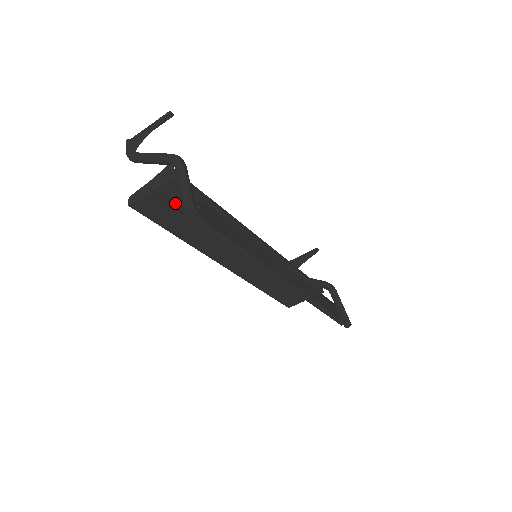
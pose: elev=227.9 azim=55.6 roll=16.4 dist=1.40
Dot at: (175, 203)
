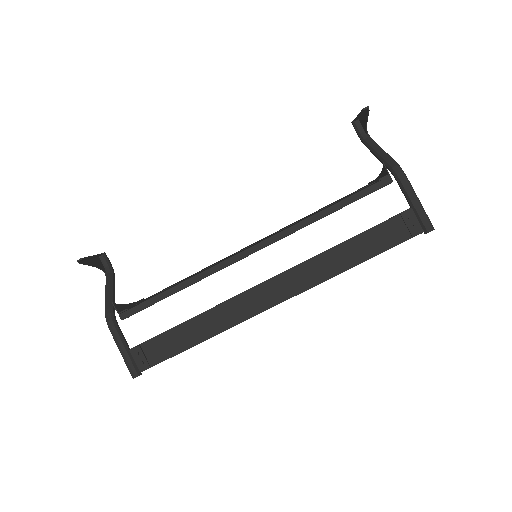
Dot at: occluded
